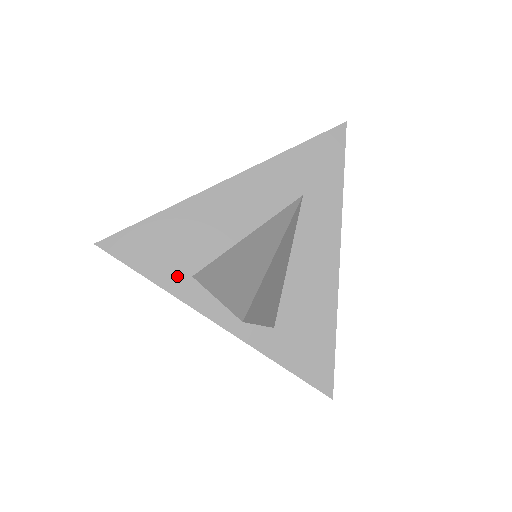
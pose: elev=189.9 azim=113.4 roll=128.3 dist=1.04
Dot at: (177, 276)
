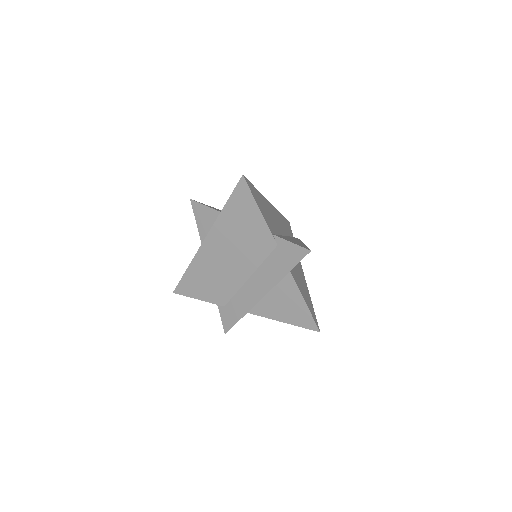
Dot at: occluded
